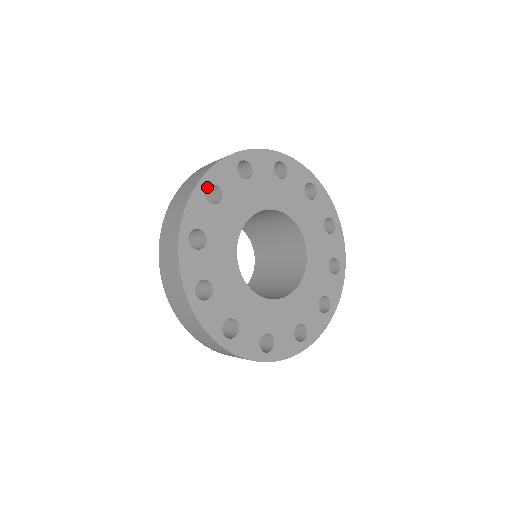
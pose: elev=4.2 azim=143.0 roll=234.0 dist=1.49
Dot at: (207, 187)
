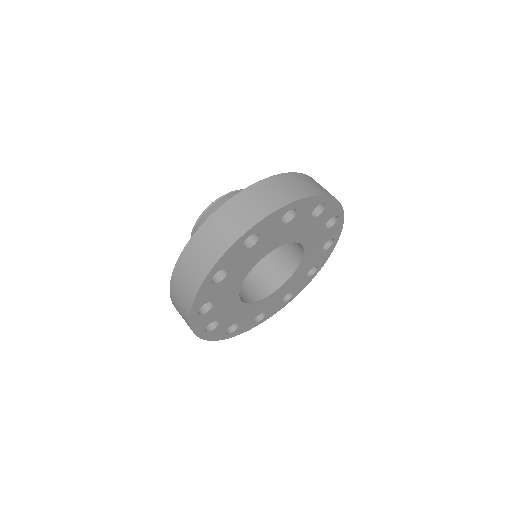
Dot at: occluded
